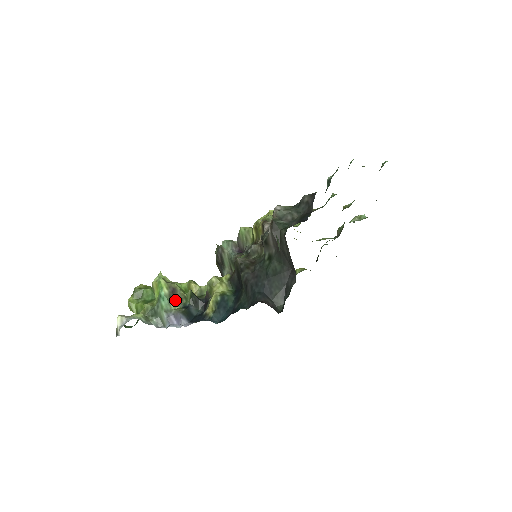
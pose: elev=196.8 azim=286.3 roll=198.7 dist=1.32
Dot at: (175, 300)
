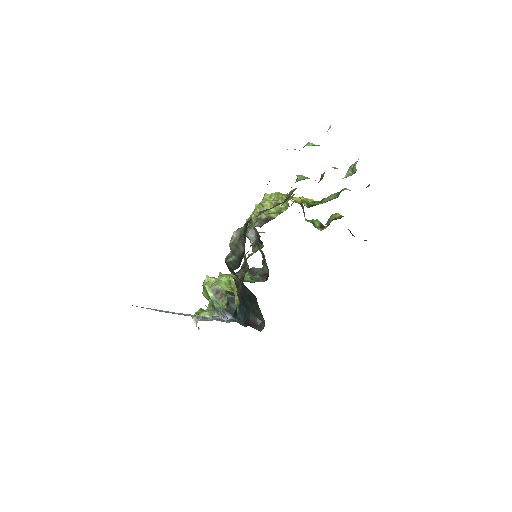
Dot at: (221, 298)
